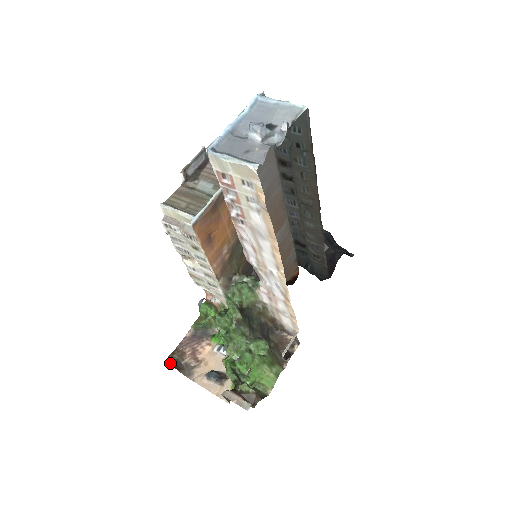
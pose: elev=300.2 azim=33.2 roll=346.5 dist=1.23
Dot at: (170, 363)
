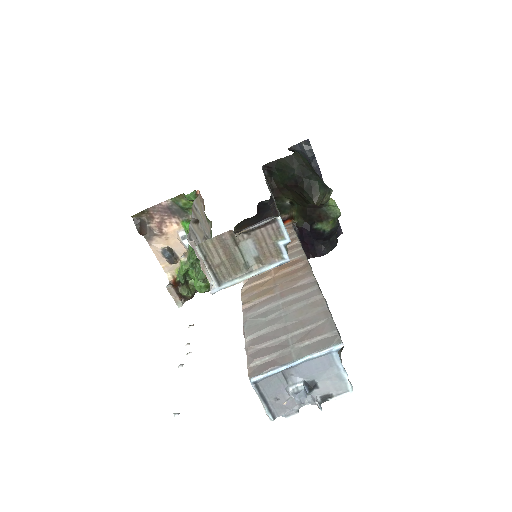
Dot at: (137, 224)
